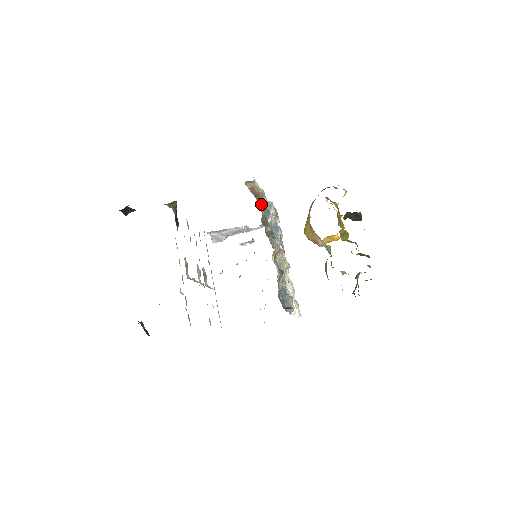
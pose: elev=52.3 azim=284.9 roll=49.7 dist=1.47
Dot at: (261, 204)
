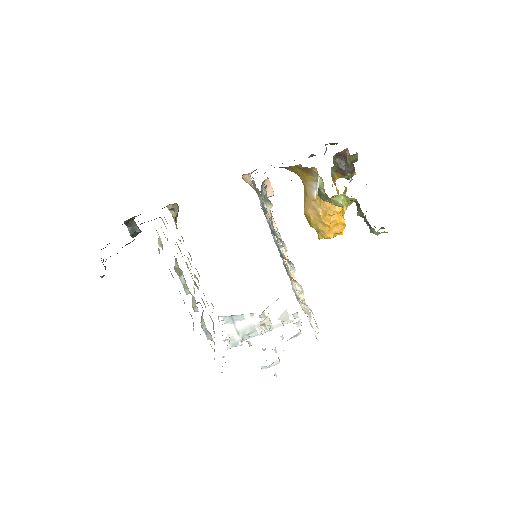
Dot at: (258, 195)
